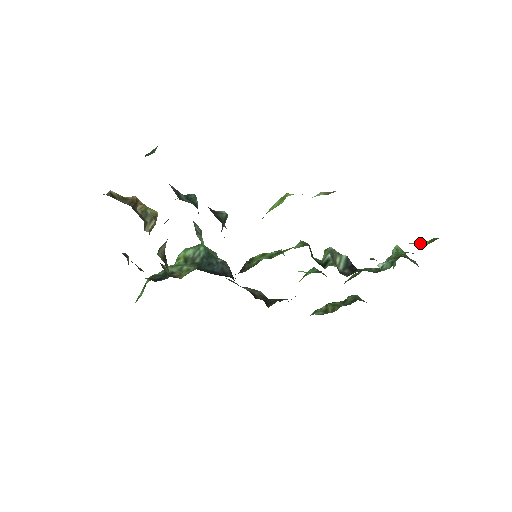
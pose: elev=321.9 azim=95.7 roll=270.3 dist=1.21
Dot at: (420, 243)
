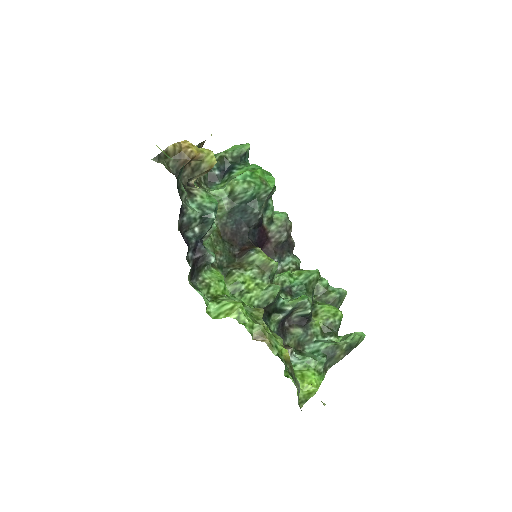
Dot at: (306, 385)
